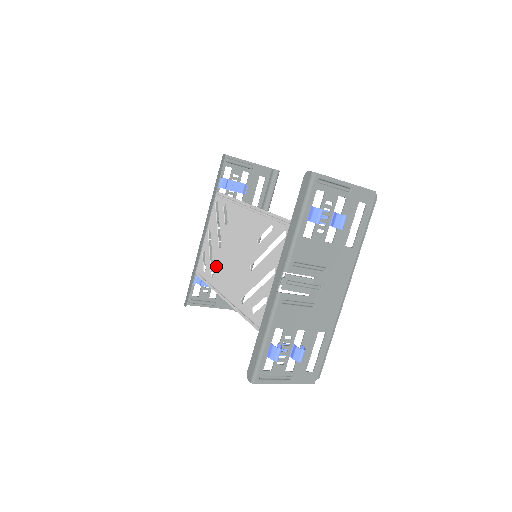
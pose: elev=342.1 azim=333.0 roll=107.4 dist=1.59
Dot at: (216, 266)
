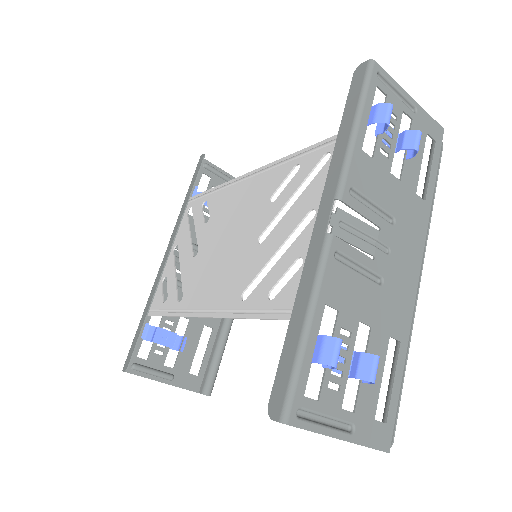
Dot at: (188, 280)
